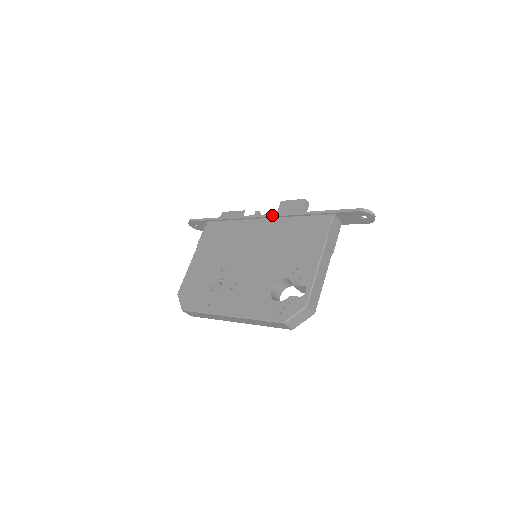
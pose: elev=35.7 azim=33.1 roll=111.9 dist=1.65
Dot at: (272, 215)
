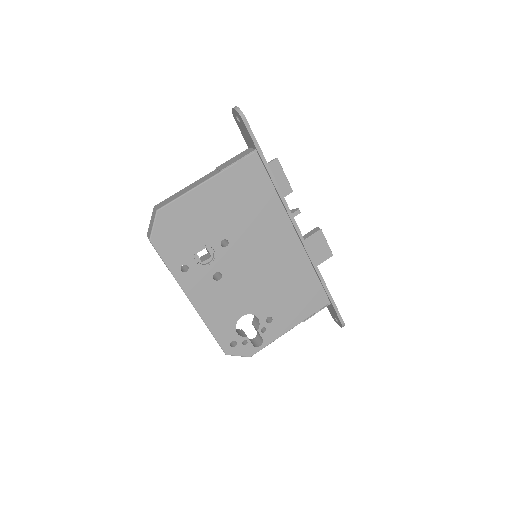
Dot at: (305, 245)
